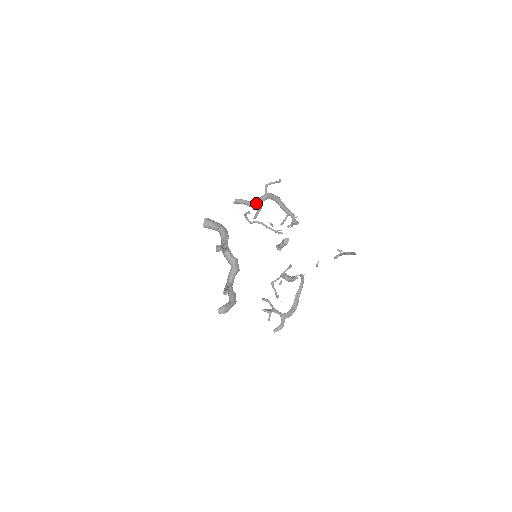
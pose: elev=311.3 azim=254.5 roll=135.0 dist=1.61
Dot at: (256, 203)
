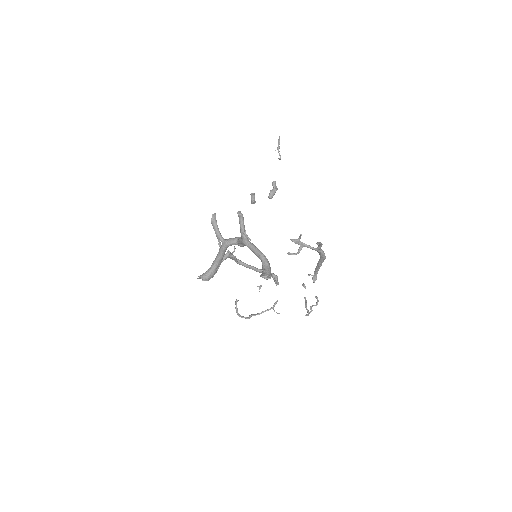
Dot at: (228, 253)
